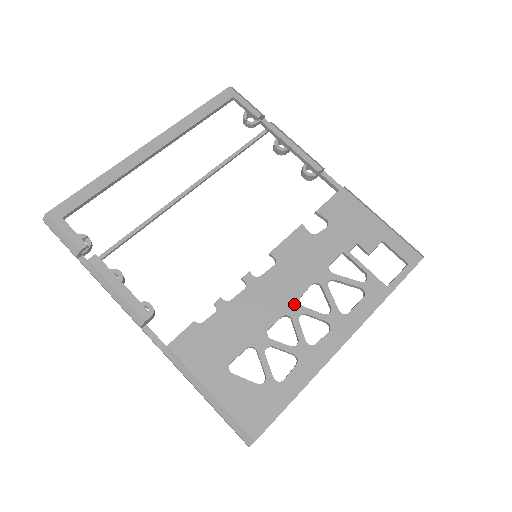
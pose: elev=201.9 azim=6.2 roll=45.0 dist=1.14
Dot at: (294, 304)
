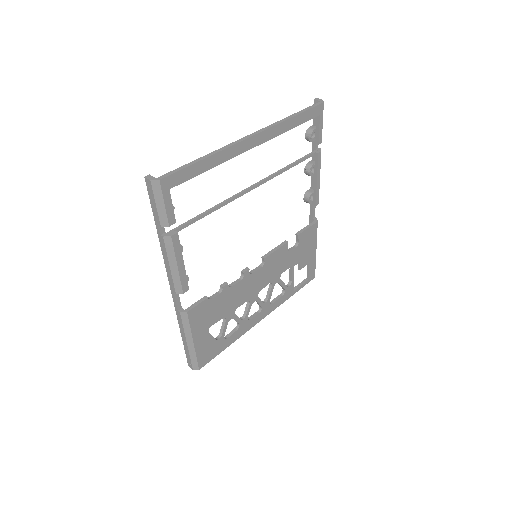
Dot at: (256, 295)
